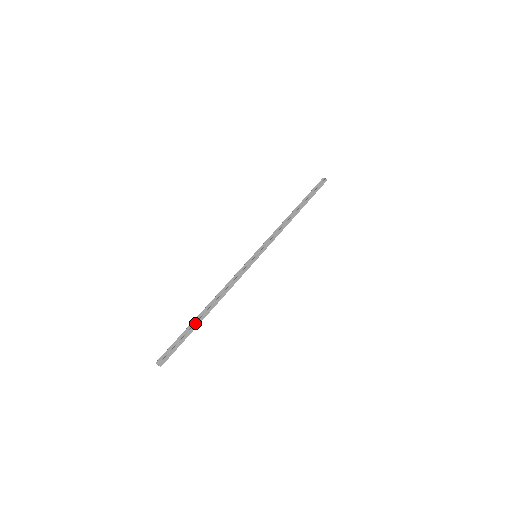
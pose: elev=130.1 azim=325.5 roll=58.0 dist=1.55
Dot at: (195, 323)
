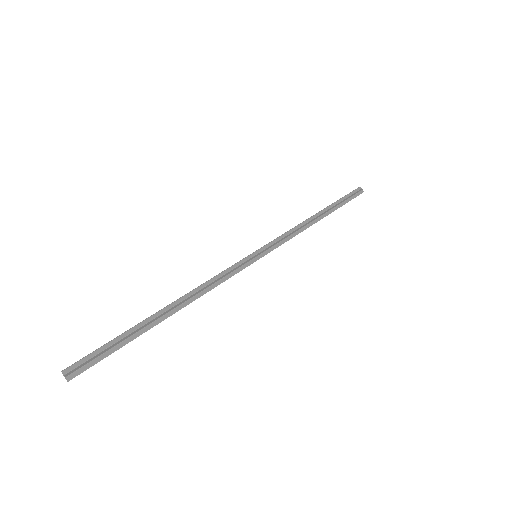
Dot at: (145, 326)
